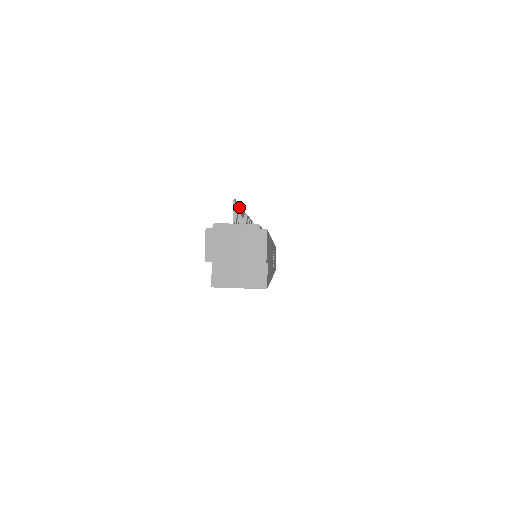
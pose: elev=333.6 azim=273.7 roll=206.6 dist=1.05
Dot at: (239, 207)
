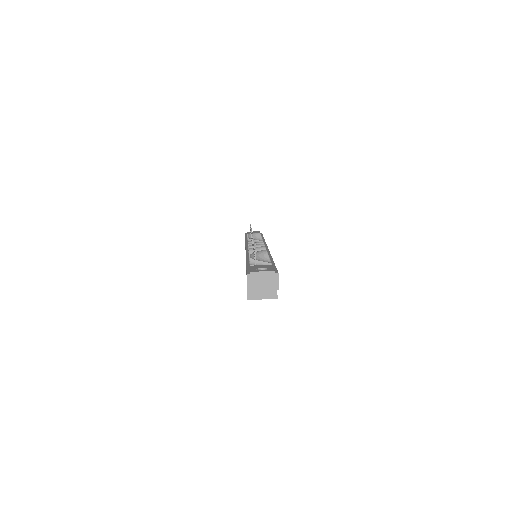
Dot at: occluded
